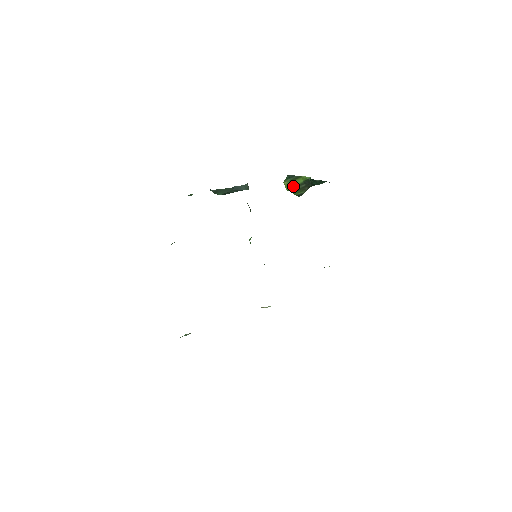
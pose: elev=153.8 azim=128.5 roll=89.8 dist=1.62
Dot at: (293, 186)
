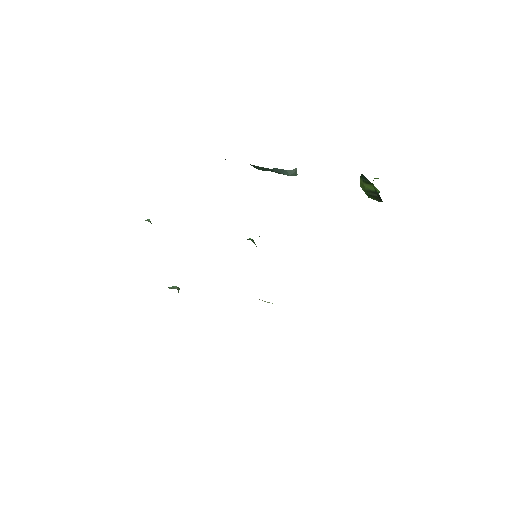
Dot at: (366, 188)
